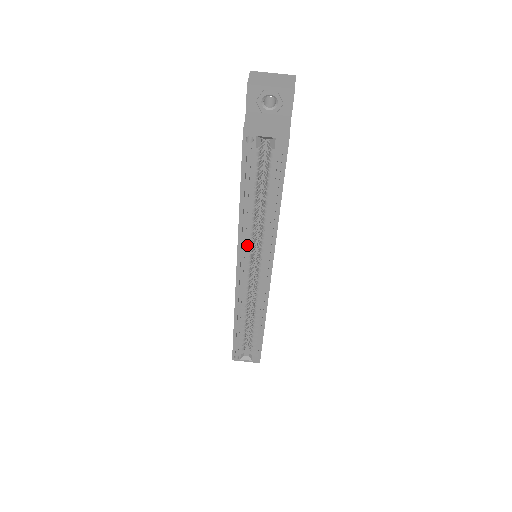
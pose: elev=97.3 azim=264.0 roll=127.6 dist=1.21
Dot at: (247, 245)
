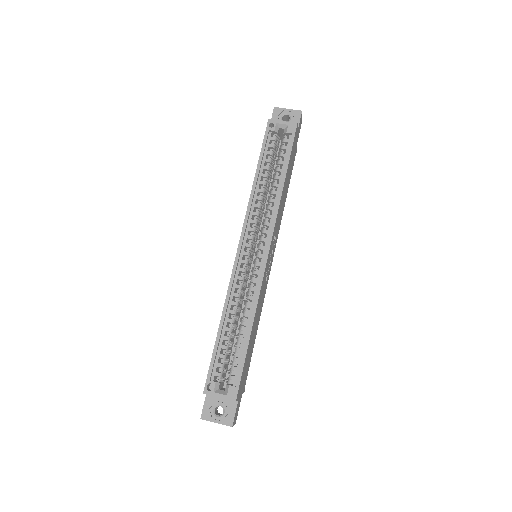
Dot at: (253, 220)
